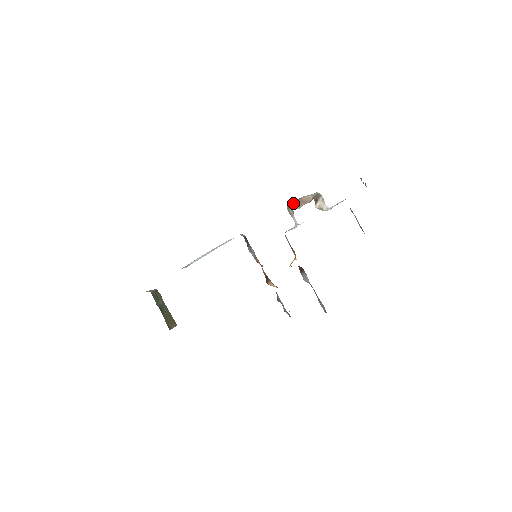
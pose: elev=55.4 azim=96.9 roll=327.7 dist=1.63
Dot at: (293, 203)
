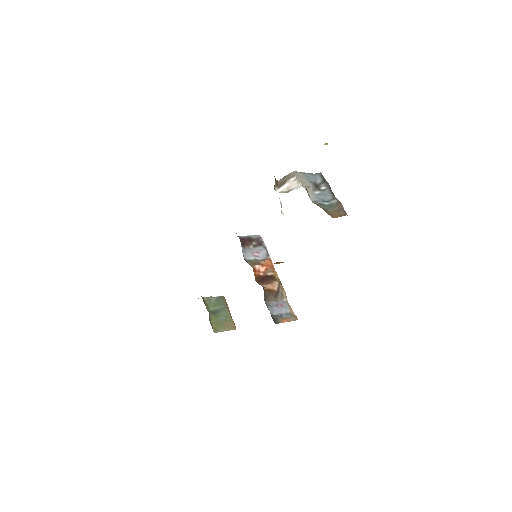
Dot at: occluded
